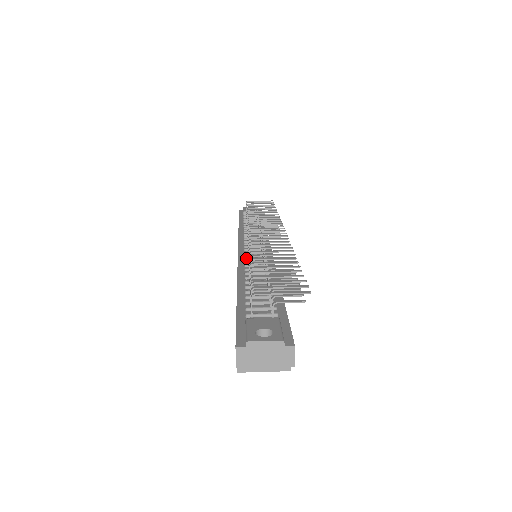
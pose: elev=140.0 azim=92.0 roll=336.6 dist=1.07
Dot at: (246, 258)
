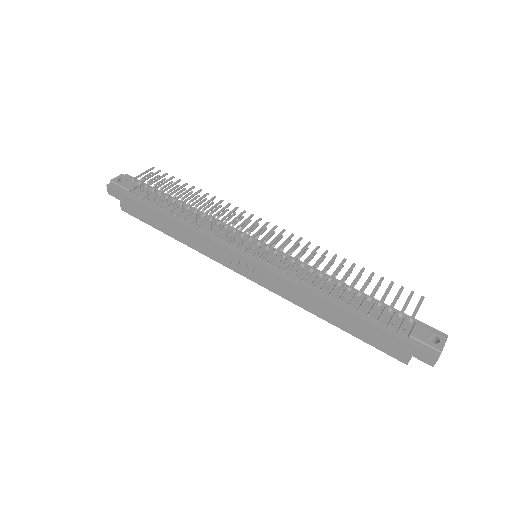
Dot at: (286, 271)
